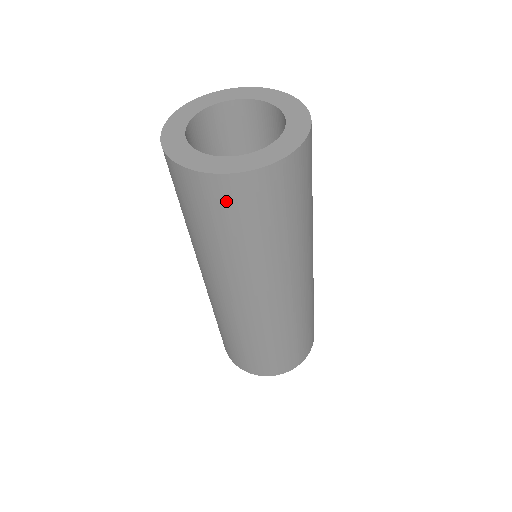
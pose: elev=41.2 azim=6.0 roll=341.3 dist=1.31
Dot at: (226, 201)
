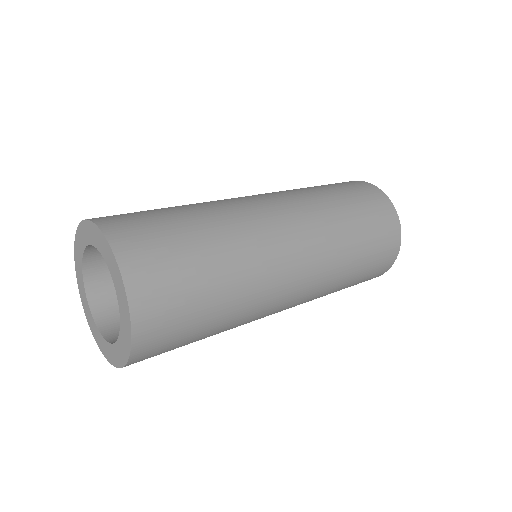
Dot at: occluded
